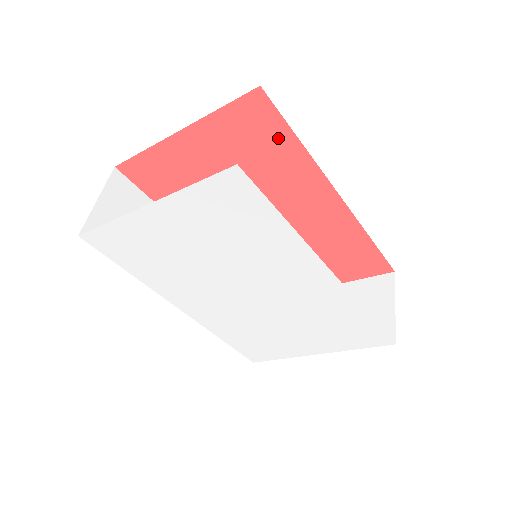
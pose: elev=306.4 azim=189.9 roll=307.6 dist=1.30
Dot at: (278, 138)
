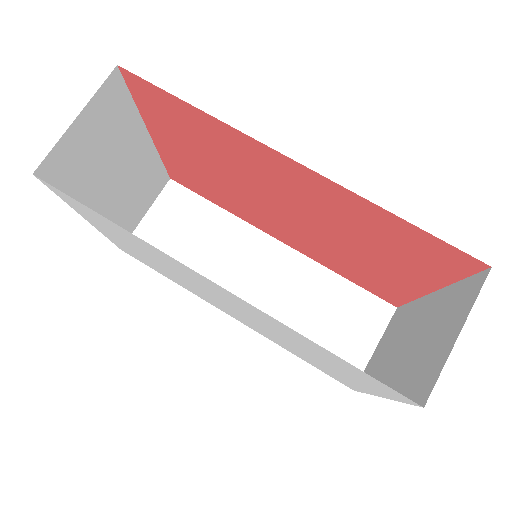
Dot at: (183, 111)
